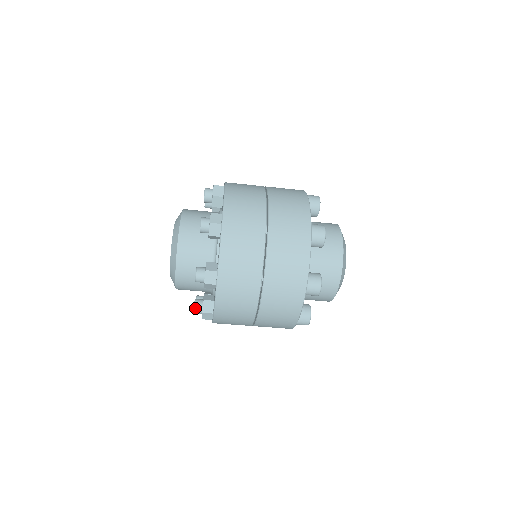
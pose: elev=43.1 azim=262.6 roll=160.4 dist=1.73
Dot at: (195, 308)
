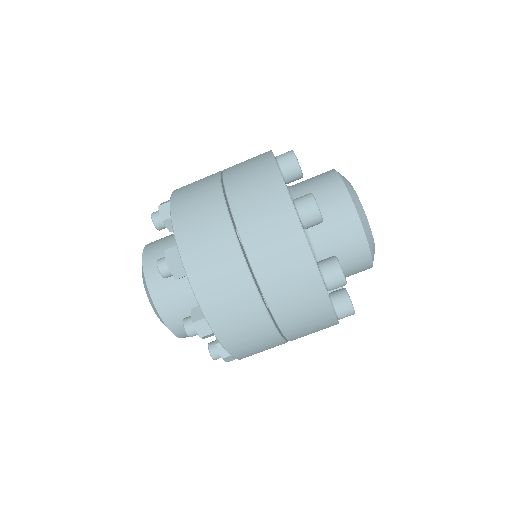
Dot at: (184, 325)
